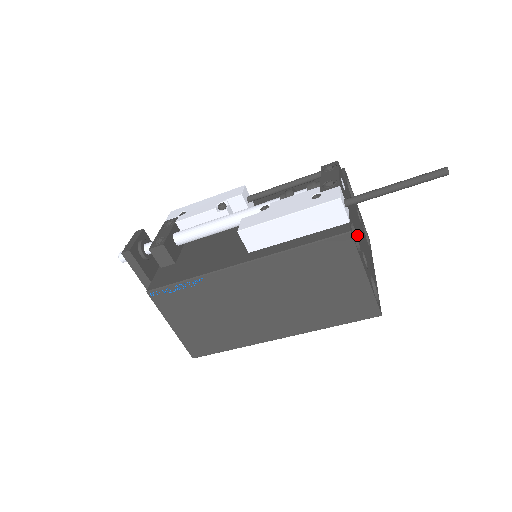
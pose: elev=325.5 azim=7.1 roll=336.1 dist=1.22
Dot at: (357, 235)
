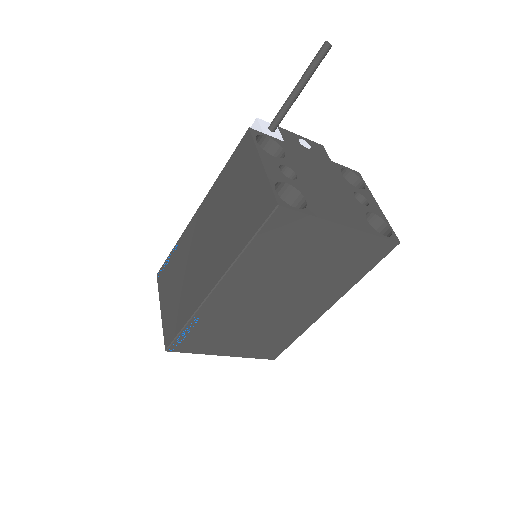
Dot at: (289, 159)
